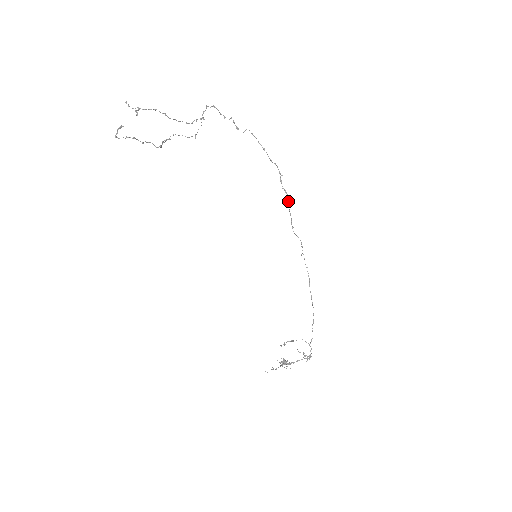
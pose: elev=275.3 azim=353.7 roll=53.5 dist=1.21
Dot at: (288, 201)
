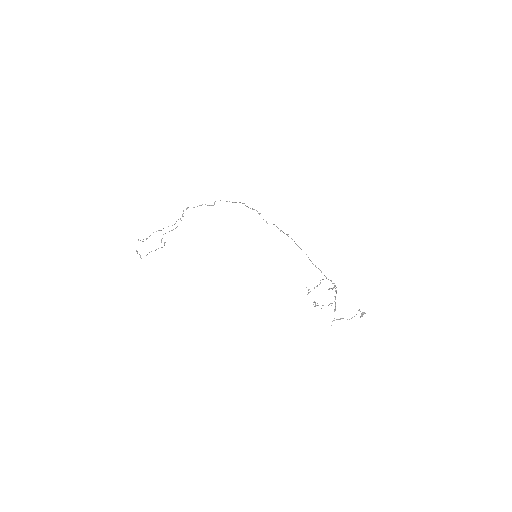
Dot at: occluded
